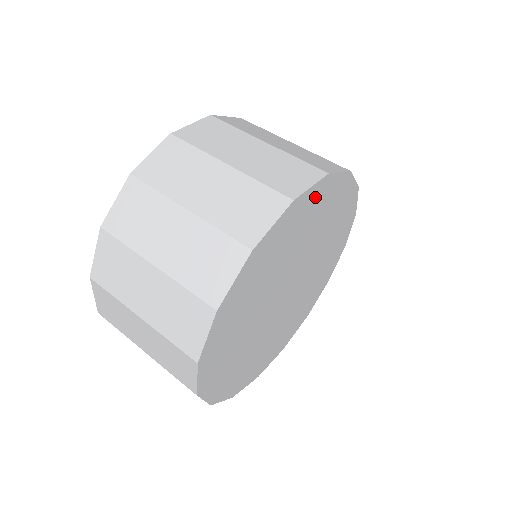
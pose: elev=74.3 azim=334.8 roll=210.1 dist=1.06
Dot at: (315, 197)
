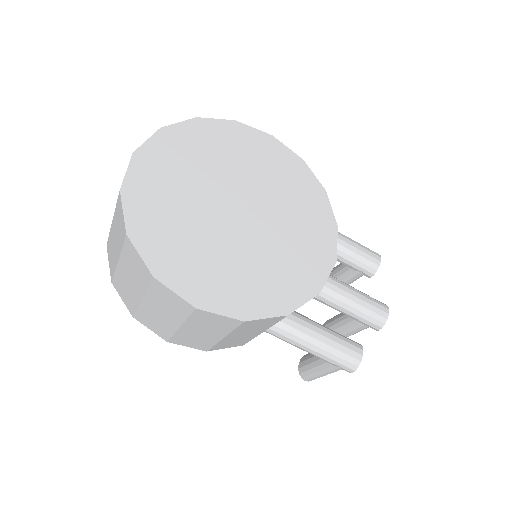
Dot at: (227, 131)
